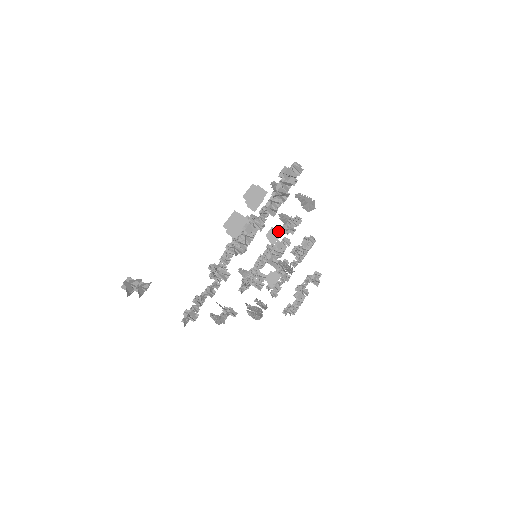
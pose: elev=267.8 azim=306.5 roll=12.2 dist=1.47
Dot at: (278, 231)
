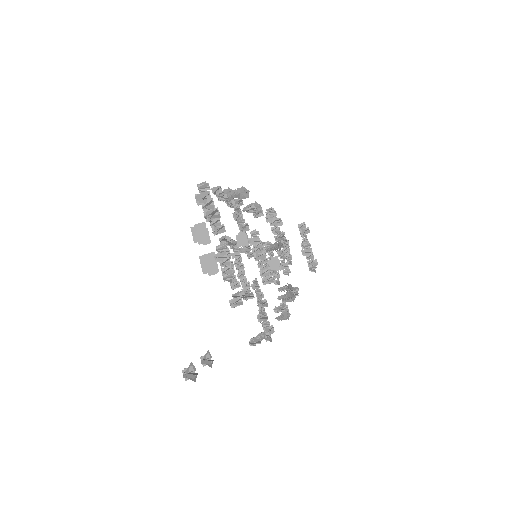
Dot at: (242, 234)
